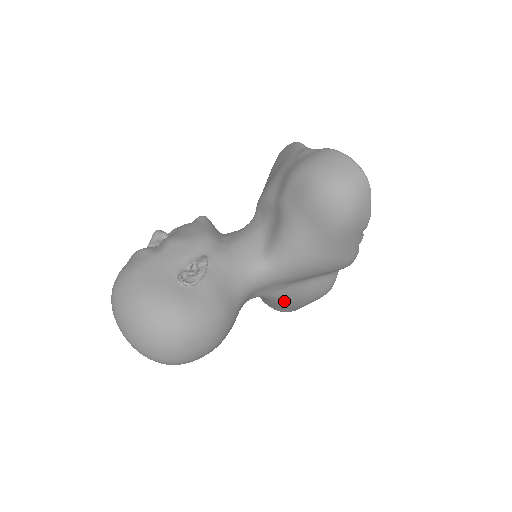
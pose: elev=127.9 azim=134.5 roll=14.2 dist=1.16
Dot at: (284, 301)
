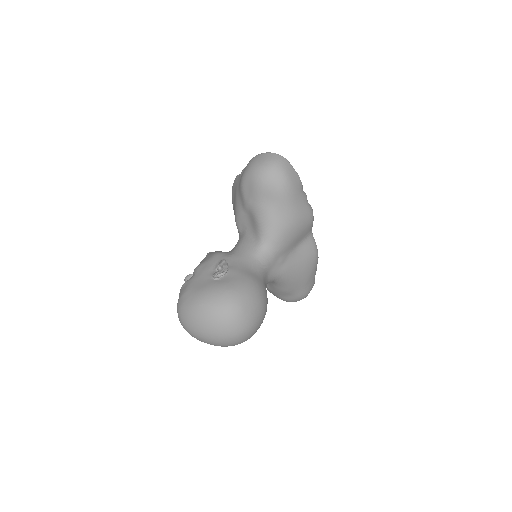
Dot at: (293, 275)
